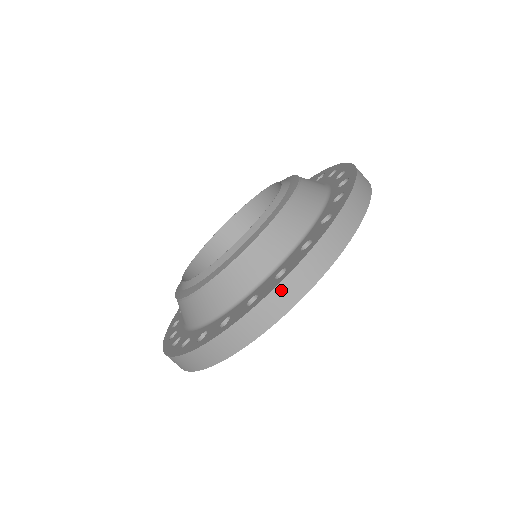
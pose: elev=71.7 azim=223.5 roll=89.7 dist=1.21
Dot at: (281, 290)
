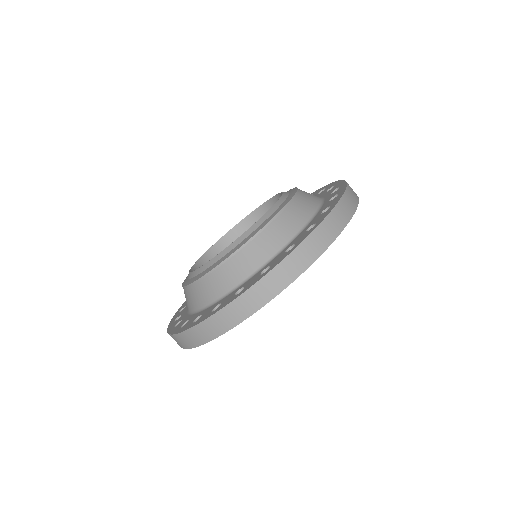
Dot at: (207, 324)
